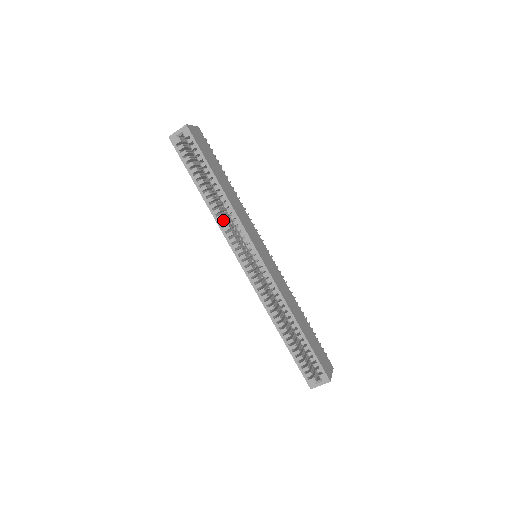
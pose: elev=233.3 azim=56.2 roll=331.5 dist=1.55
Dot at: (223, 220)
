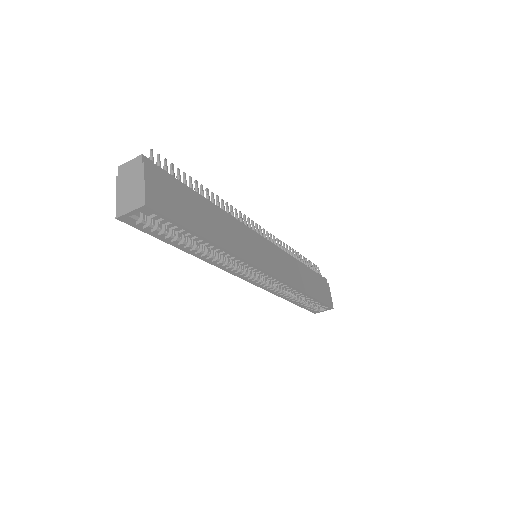
Dot at: (221, 262)
